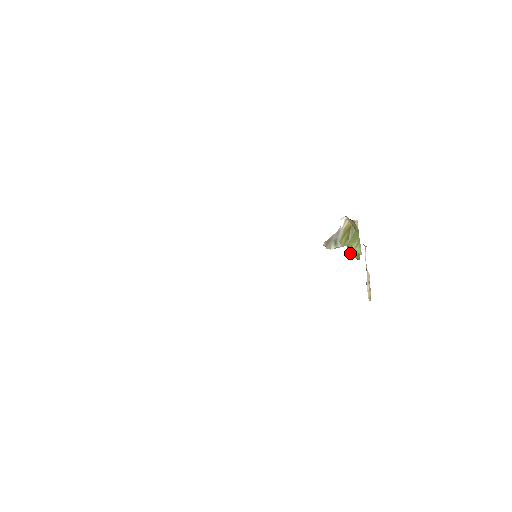
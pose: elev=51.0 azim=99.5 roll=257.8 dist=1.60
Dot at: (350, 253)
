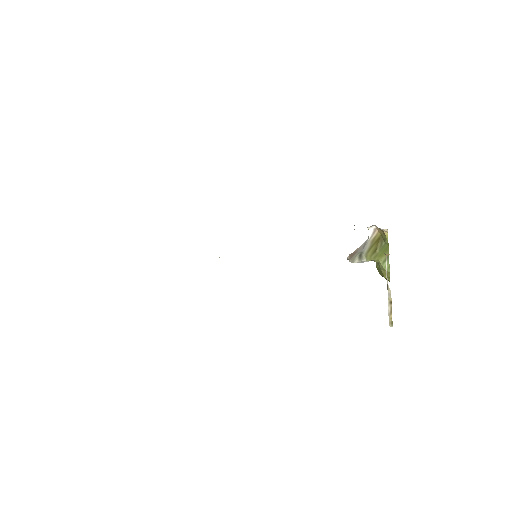
Dot at: (379, 271)
